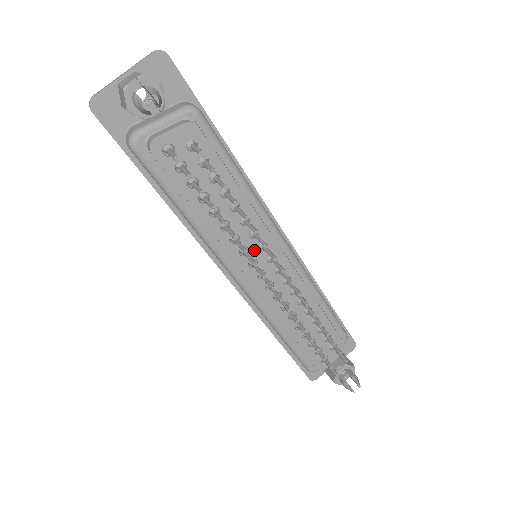
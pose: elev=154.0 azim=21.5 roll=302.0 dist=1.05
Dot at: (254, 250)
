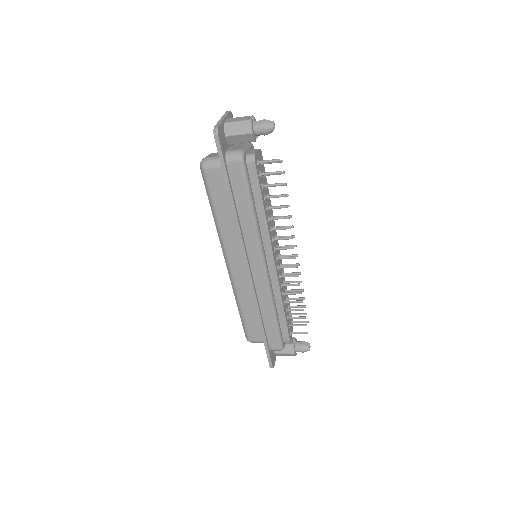
Dot at: occluded
